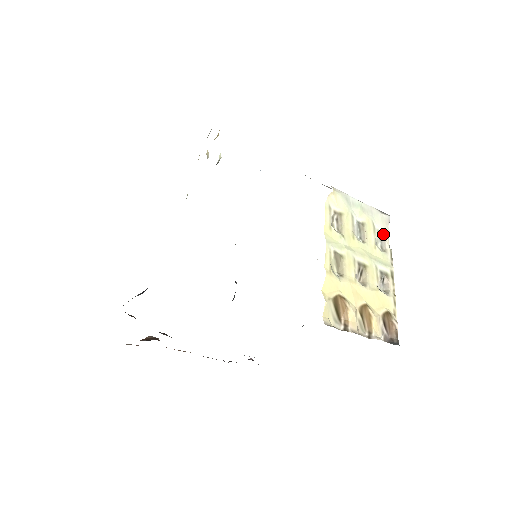
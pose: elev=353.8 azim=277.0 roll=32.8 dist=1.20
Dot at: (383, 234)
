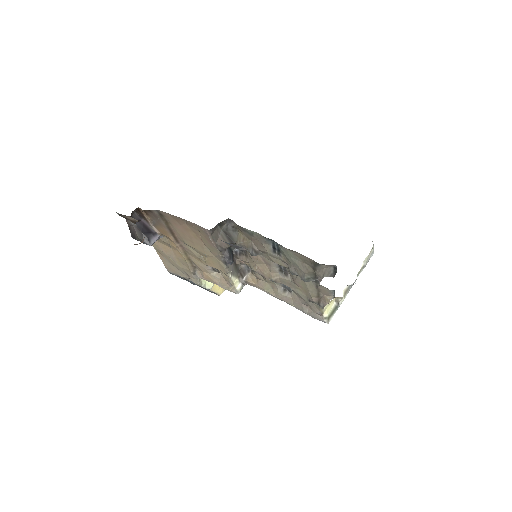
Dot at: occluded
